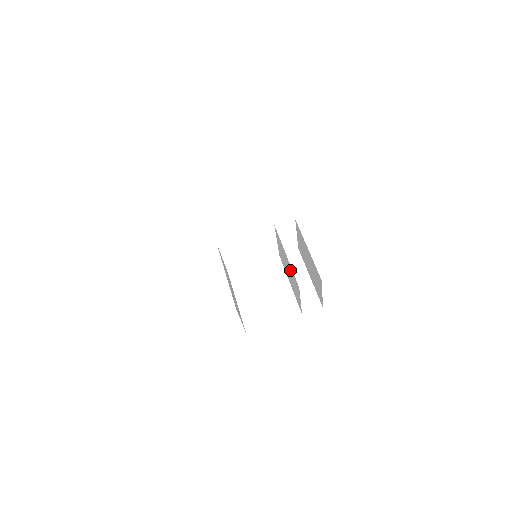
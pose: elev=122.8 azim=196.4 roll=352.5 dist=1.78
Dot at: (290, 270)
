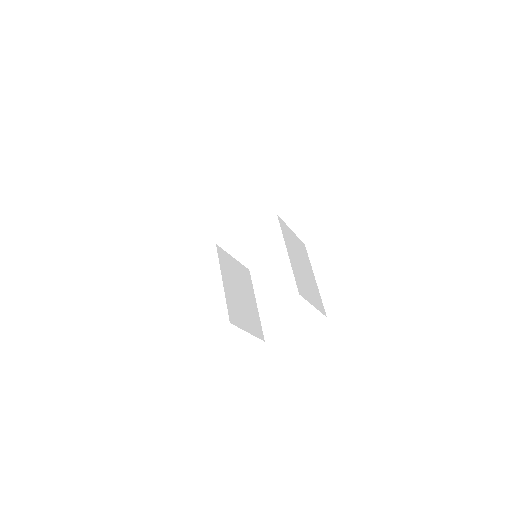
Dot at: (297, 269)
